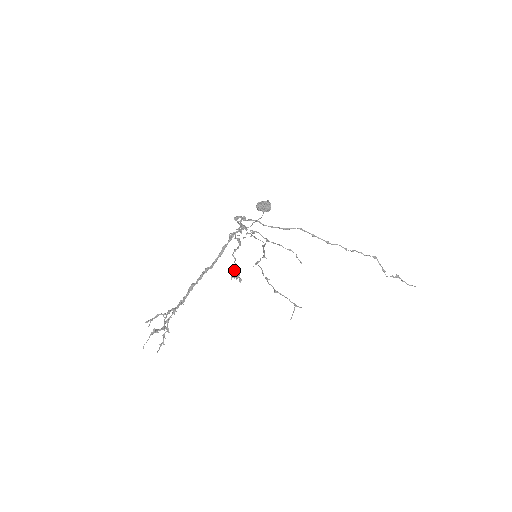
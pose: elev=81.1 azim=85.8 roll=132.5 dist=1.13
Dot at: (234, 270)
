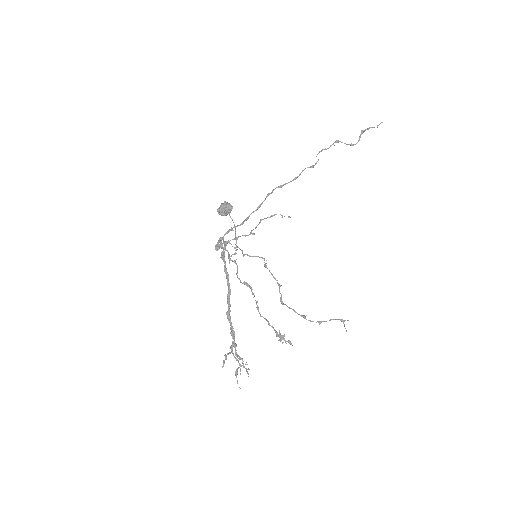
Dot at: occluded
